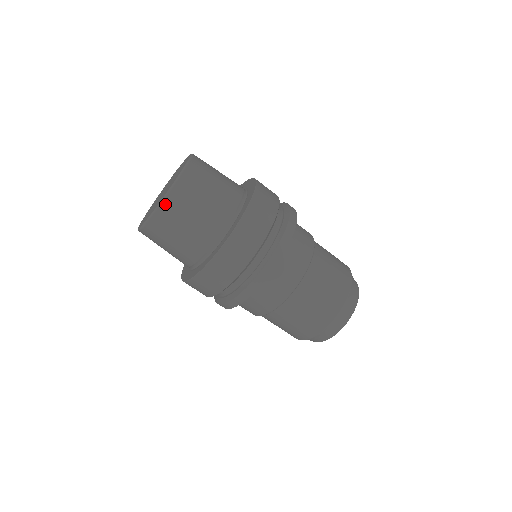
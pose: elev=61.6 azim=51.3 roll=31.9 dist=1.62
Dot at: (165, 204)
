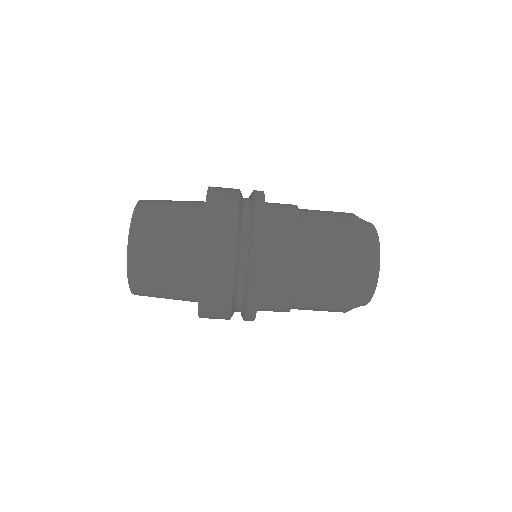
Dot at: (136, 294)
